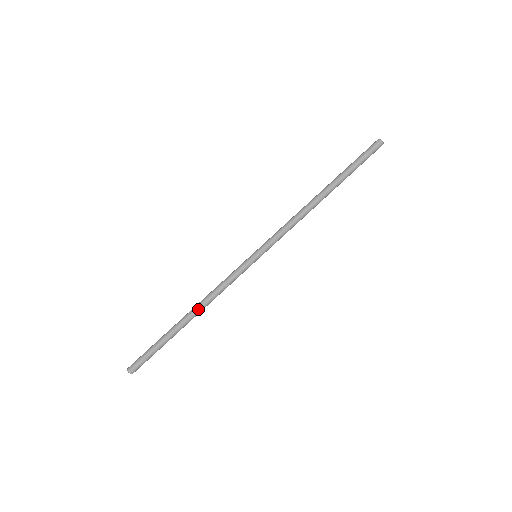
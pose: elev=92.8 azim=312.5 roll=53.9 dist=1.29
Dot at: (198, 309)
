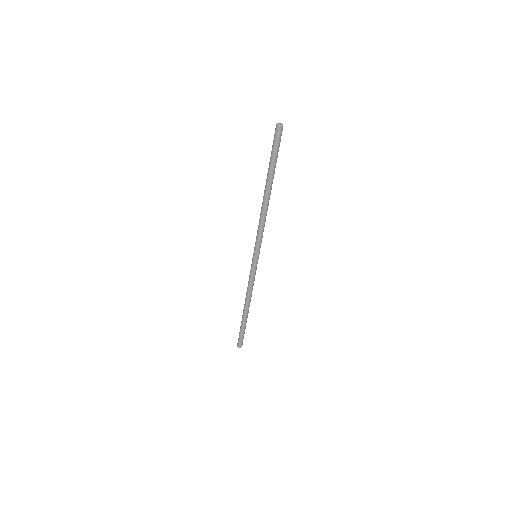
Dot at: (249, 303)
